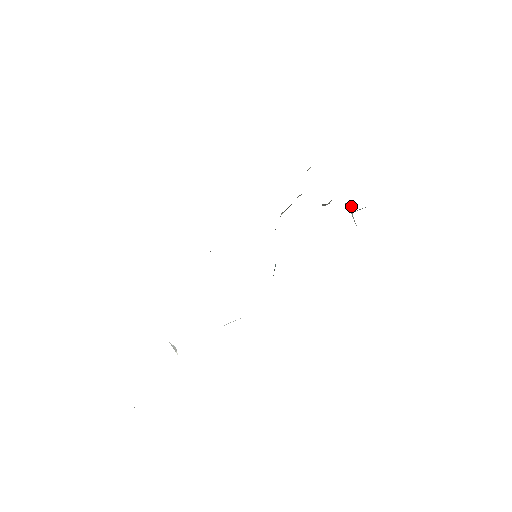
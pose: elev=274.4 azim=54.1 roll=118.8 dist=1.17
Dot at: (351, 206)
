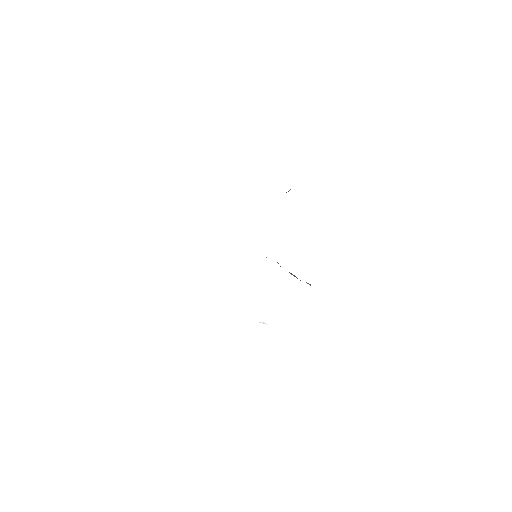
Dot at: occluded
